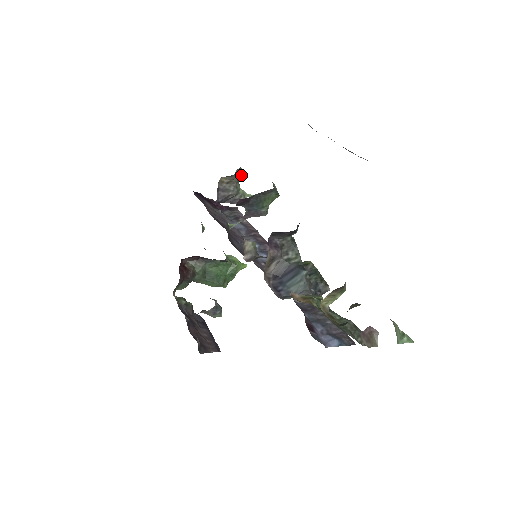
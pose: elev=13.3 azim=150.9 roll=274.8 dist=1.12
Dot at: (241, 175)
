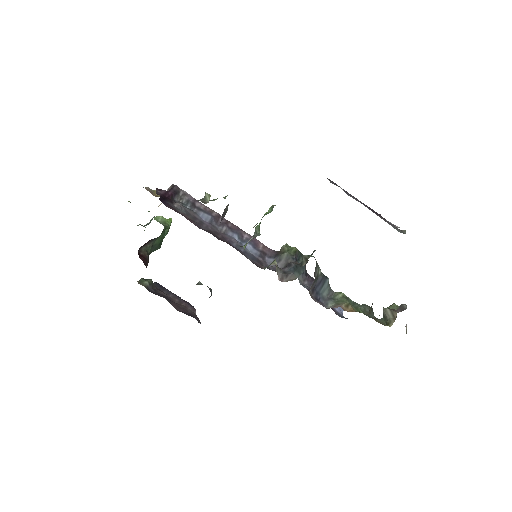
Dot at: occluded
